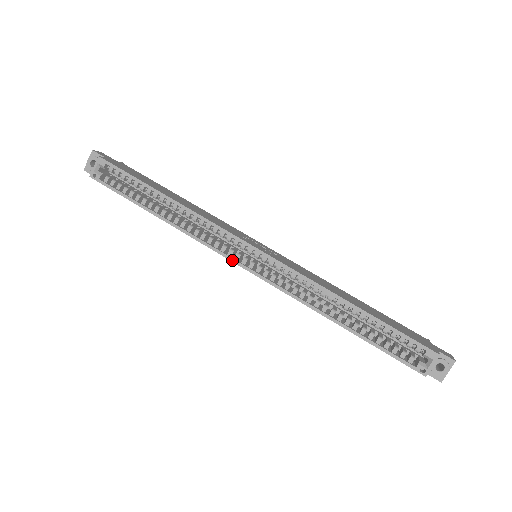
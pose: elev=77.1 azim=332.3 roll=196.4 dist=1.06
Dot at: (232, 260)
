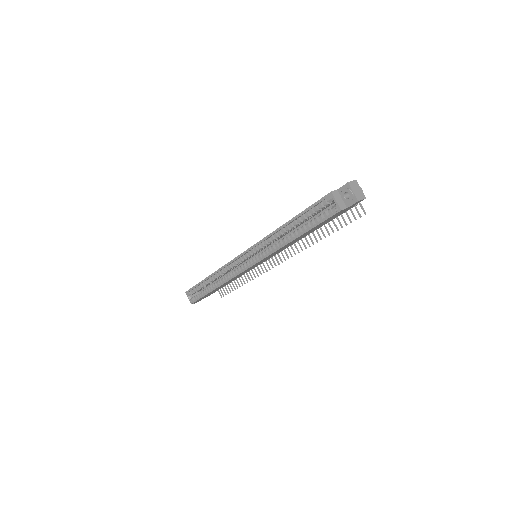
Dot at: (243, 271)
